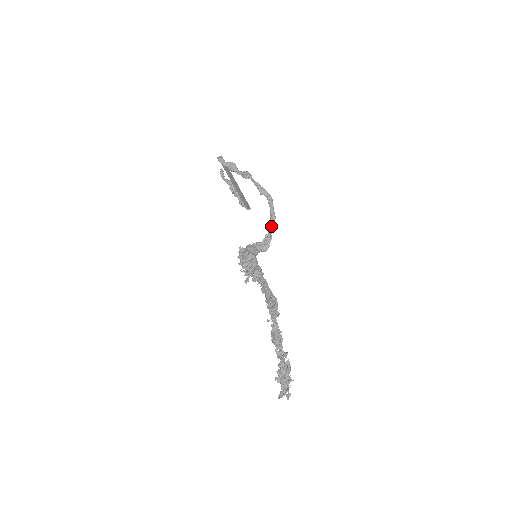
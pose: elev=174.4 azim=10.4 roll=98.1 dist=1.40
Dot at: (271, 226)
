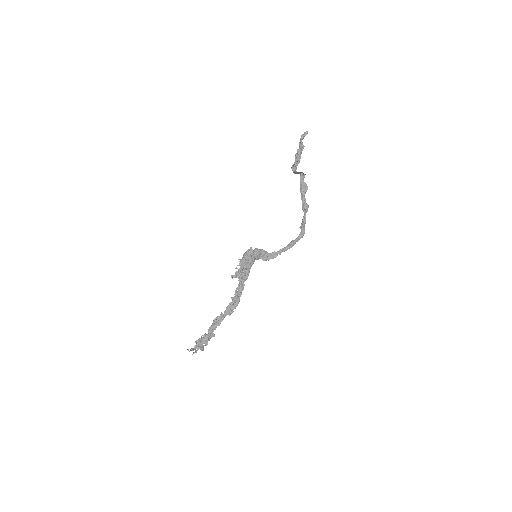
Dot at: (284, 250)
